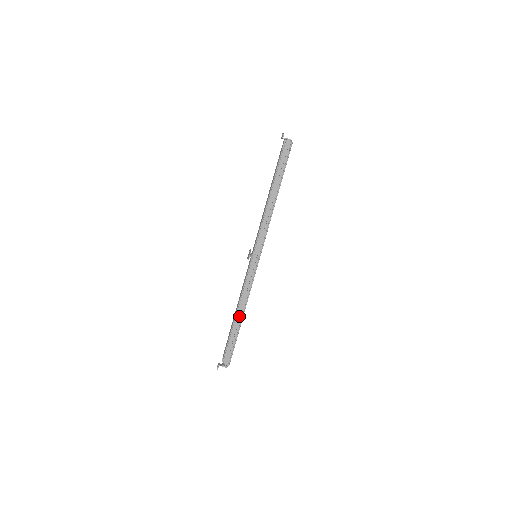
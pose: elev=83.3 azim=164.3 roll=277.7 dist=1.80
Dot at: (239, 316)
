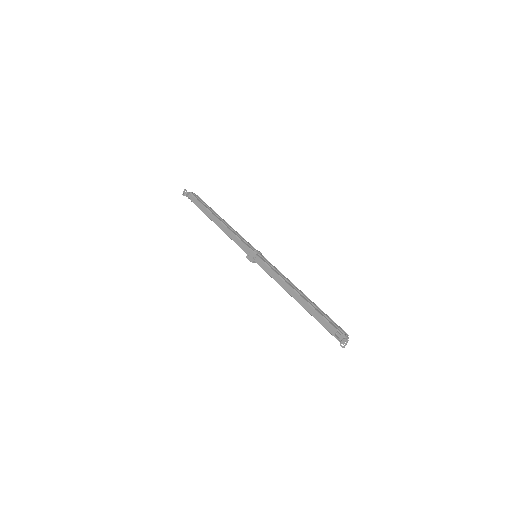
Dot at: (301, 296)
